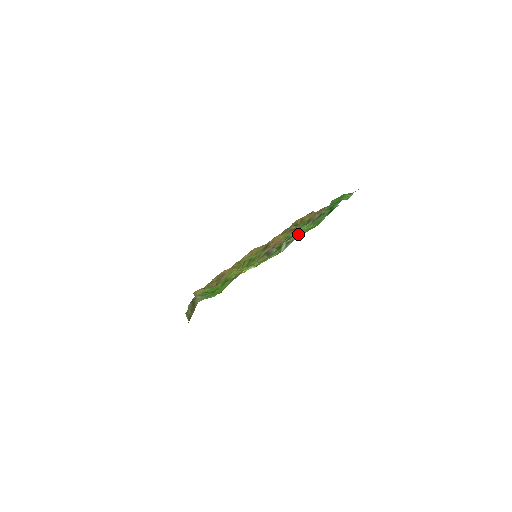
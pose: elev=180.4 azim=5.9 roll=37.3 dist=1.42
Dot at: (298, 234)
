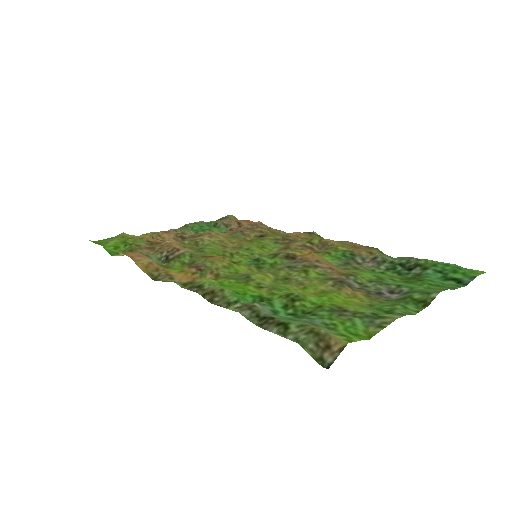
Dot at: (414, 287)
